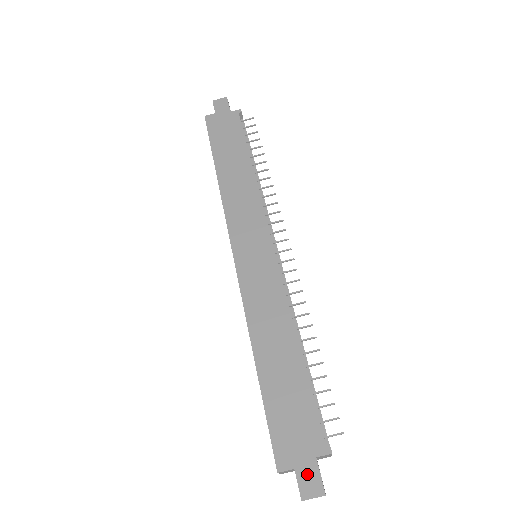
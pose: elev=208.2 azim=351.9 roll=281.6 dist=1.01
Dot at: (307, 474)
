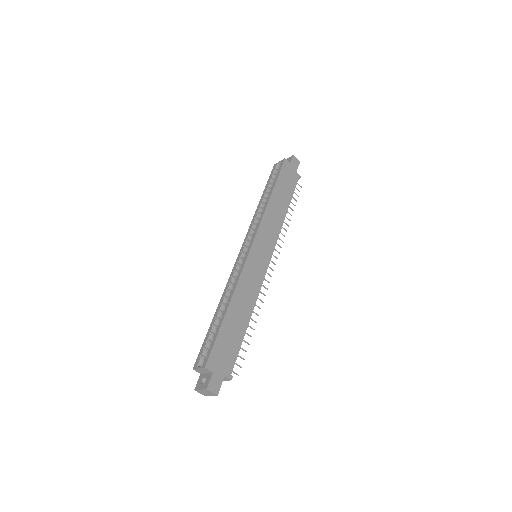
Dot at: (217, 379)
